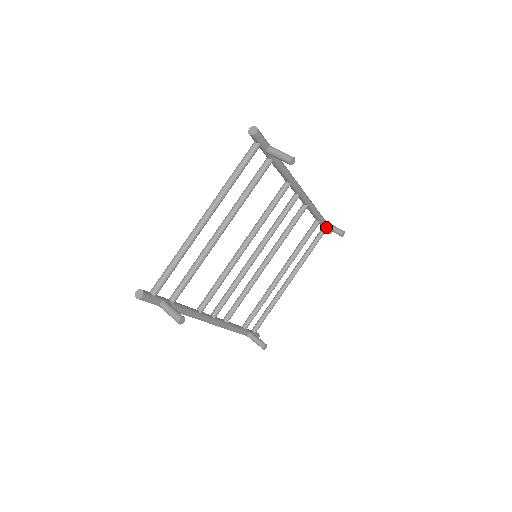
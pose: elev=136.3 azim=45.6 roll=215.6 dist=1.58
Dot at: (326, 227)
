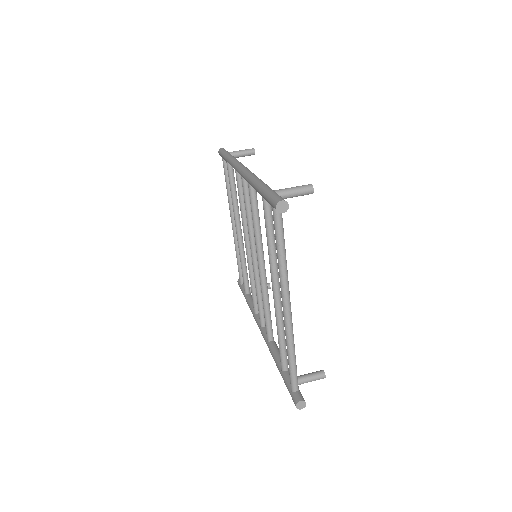
Dot at: occluded
